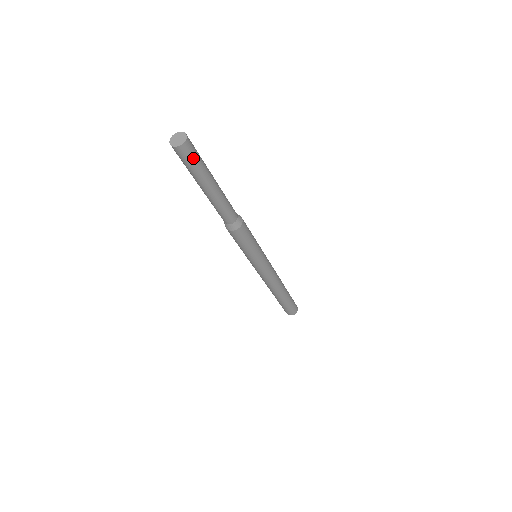
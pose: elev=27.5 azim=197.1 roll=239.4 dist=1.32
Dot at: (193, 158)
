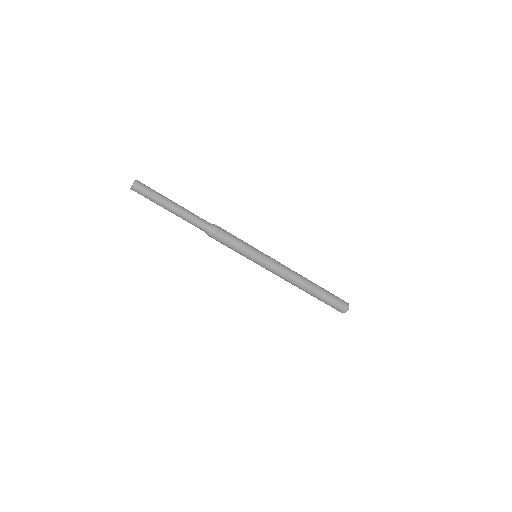
Dot at: (146, 191)
